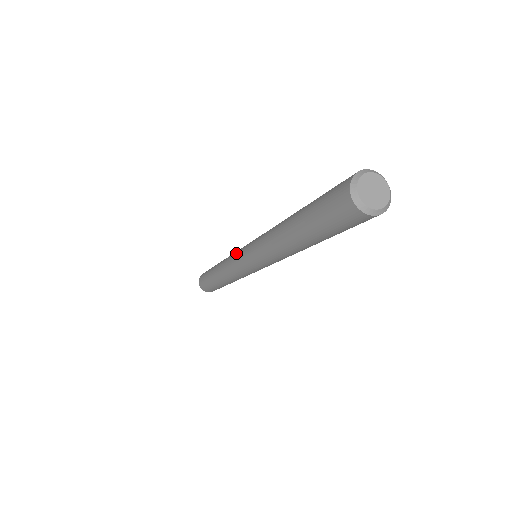
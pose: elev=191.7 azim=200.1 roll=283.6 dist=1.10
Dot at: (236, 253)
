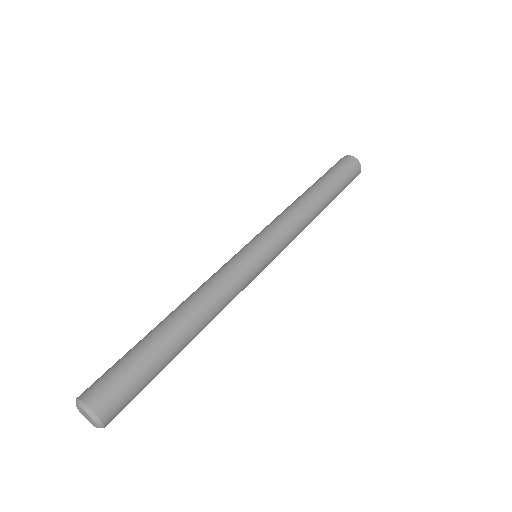
Dot at: (263, 230)
